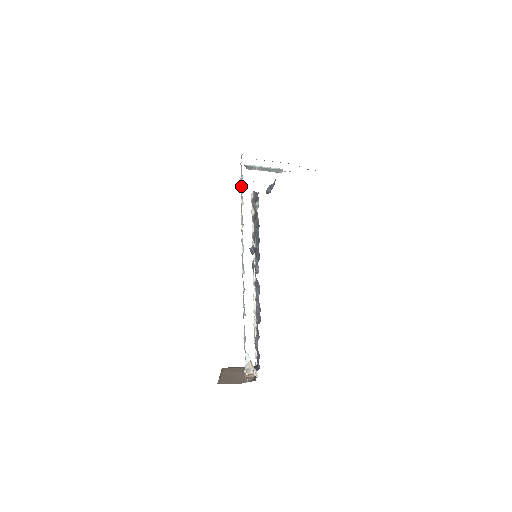
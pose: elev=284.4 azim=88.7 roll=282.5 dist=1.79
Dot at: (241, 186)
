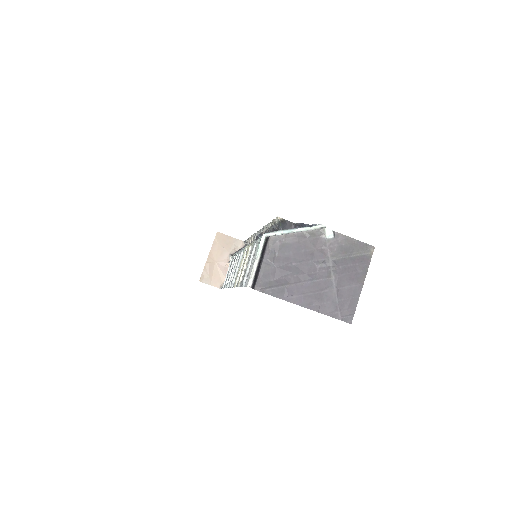
Dot at: occluded
